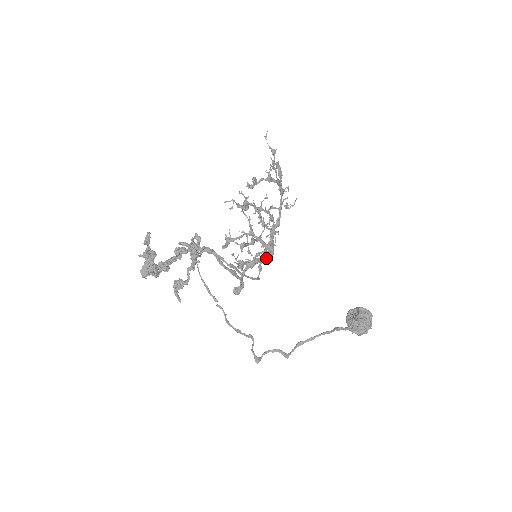
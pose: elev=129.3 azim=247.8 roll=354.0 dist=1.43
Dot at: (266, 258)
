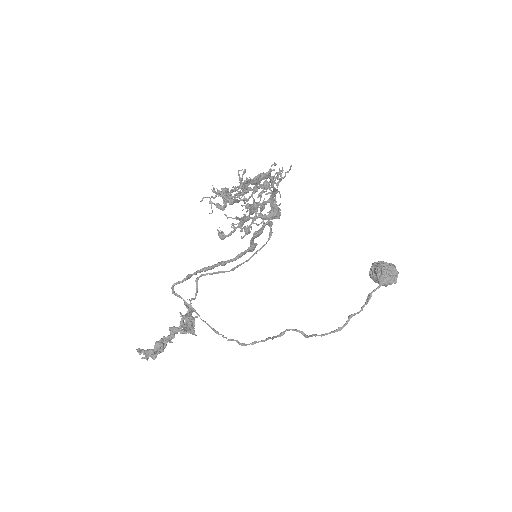
Dot at: occluded
